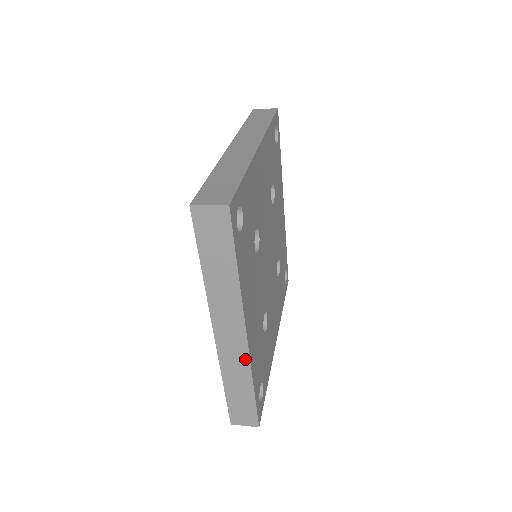
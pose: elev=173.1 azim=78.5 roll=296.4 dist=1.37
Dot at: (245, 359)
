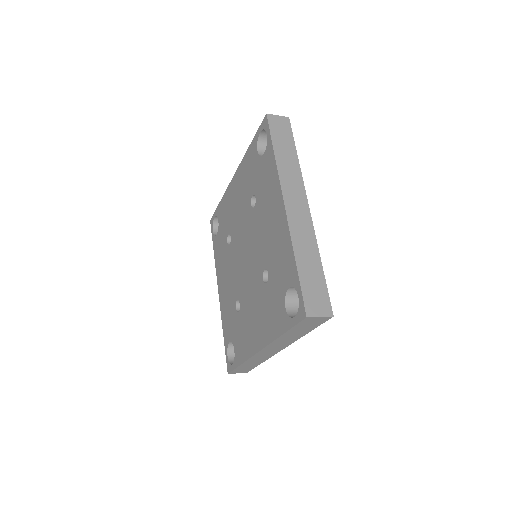
Dot at: (270, 356)
